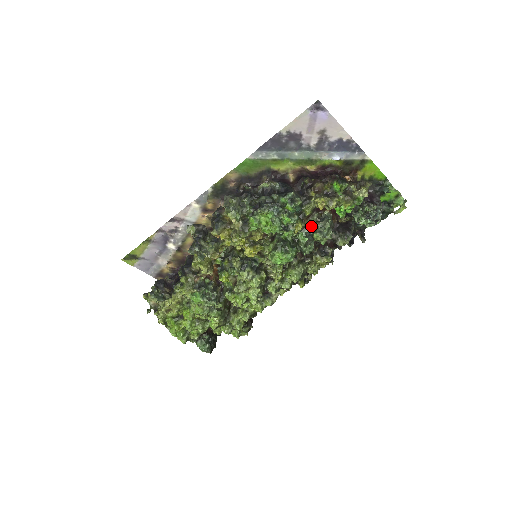
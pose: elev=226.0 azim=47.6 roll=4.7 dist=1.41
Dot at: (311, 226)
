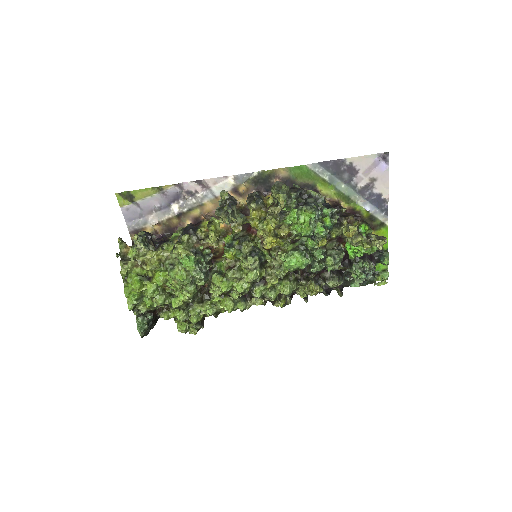
Dot at: (328, 250)
